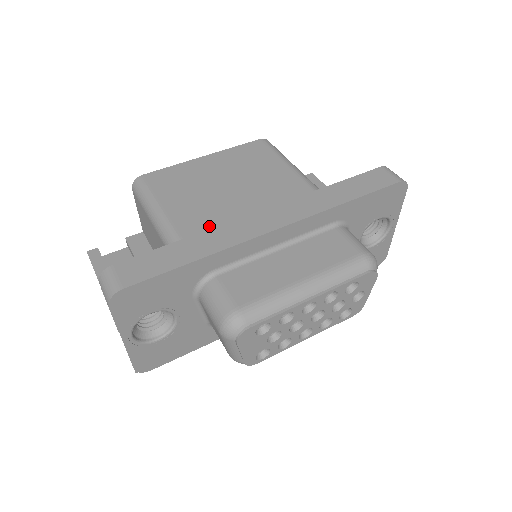
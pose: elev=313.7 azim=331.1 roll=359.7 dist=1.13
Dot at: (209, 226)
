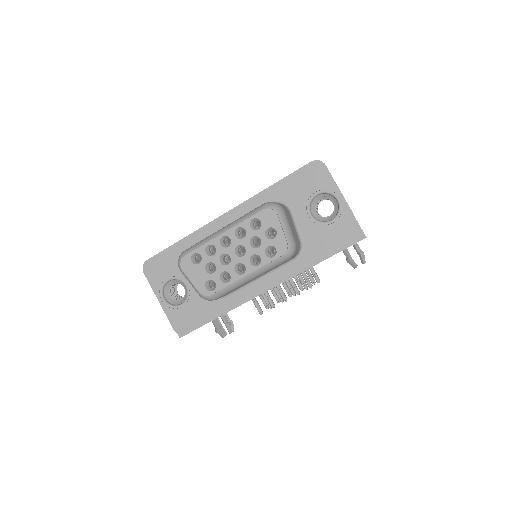
Dot at: occluded
